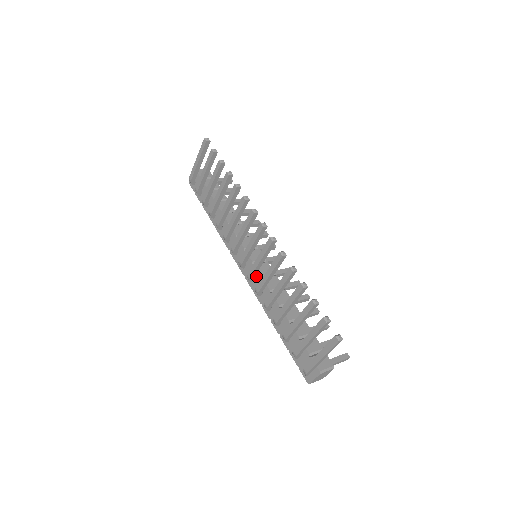
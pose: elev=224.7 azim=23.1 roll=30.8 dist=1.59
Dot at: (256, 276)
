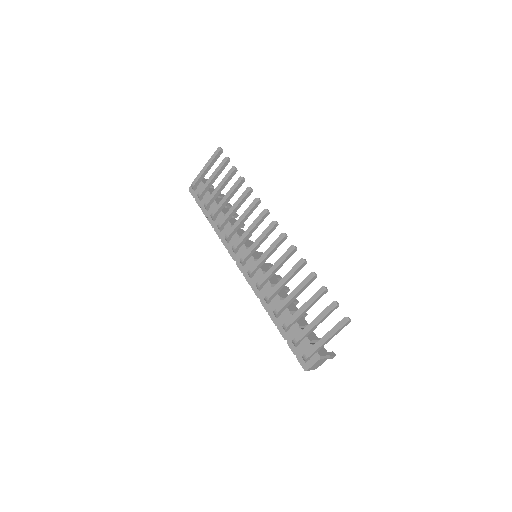
Dot at: (257, 272)
